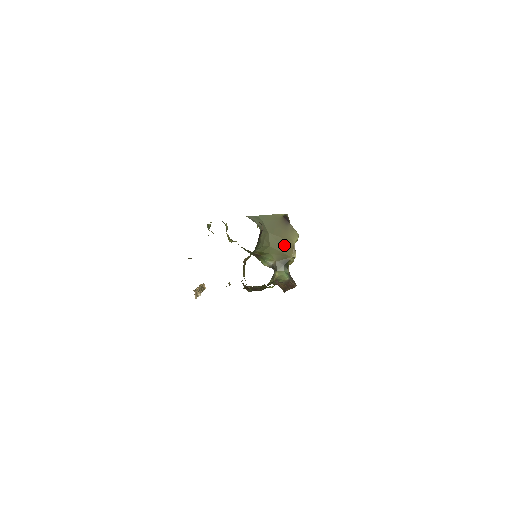
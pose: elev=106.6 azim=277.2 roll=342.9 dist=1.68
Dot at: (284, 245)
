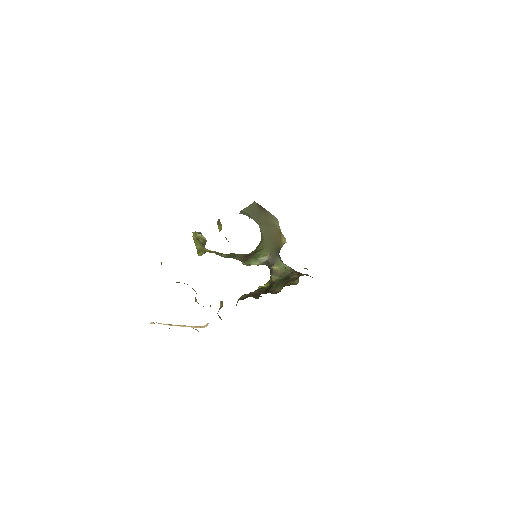
Dot at: (273, 234)
